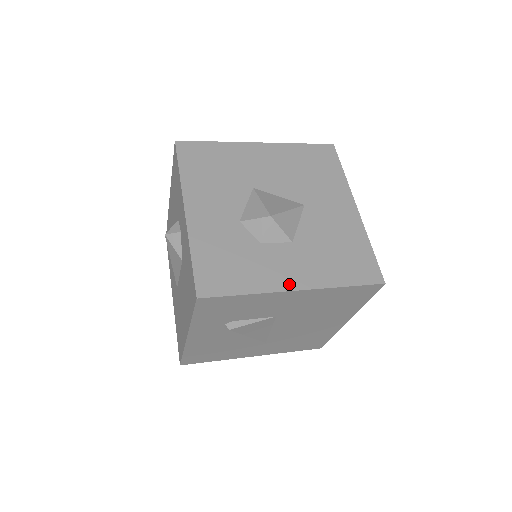
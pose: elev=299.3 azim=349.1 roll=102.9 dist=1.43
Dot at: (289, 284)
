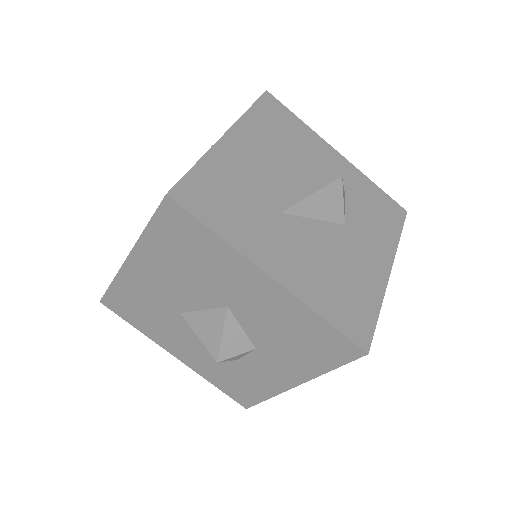
Dot at: (287, 384)
